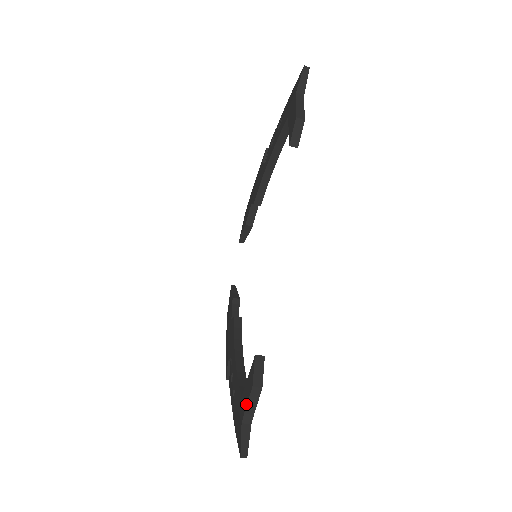
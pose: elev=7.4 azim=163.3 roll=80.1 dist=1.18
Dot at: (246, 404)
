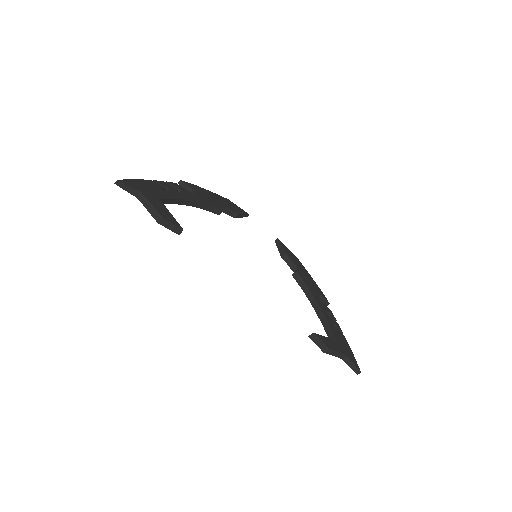
Dot at: (332, 355)
